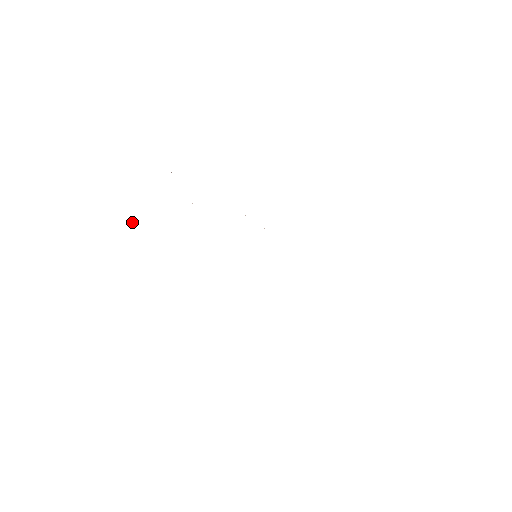
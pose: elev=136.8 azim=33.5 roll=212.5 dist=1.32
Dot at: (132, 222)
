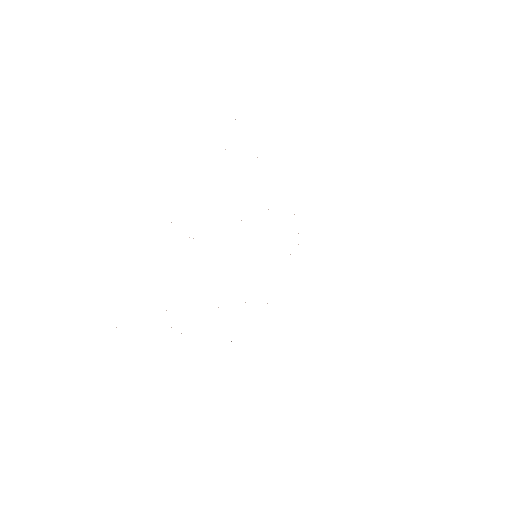
Dot at: occluded
